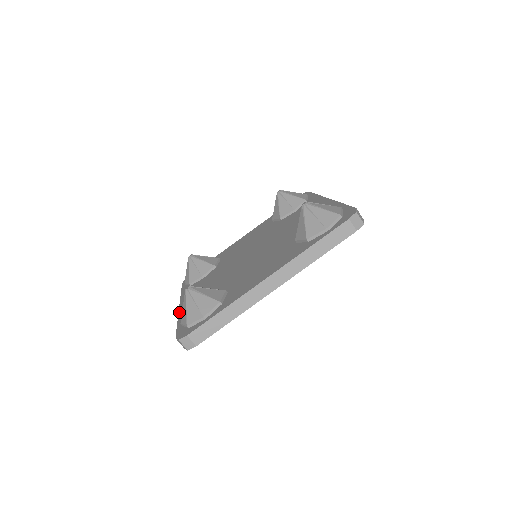
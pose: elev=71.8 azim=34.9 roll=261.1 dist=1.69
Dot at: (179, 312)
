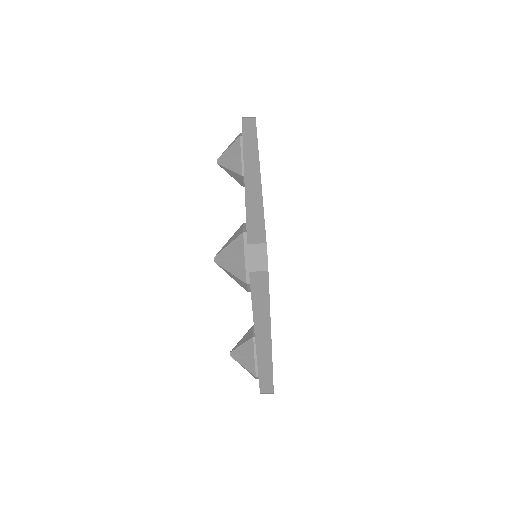
Dot at: occluded
